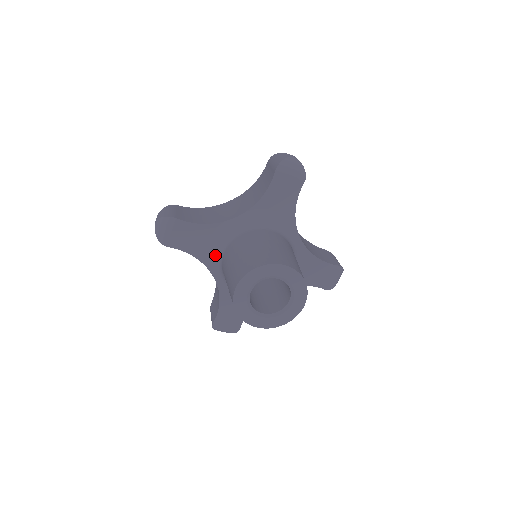
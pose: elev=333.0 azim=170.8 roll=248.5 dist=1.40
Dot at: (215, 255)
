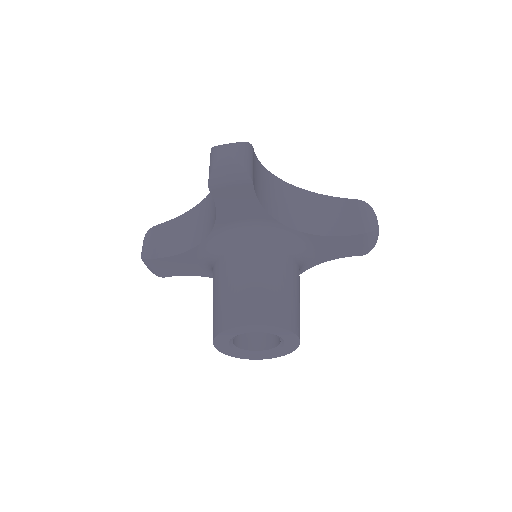
Dot at: (234, 233)
